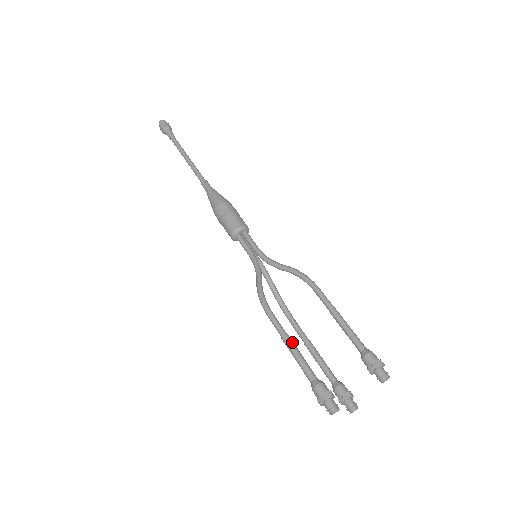
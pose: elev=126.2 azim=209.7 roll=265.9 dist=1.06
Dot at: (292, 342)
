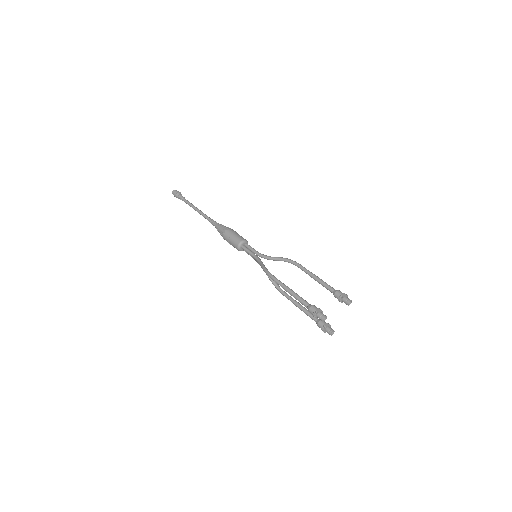
Dot at: (291, 289)
